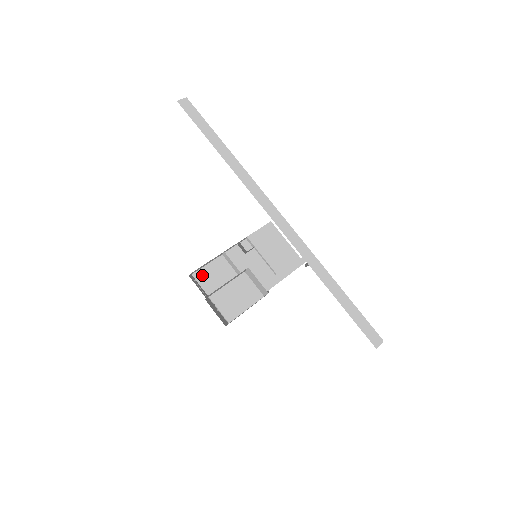
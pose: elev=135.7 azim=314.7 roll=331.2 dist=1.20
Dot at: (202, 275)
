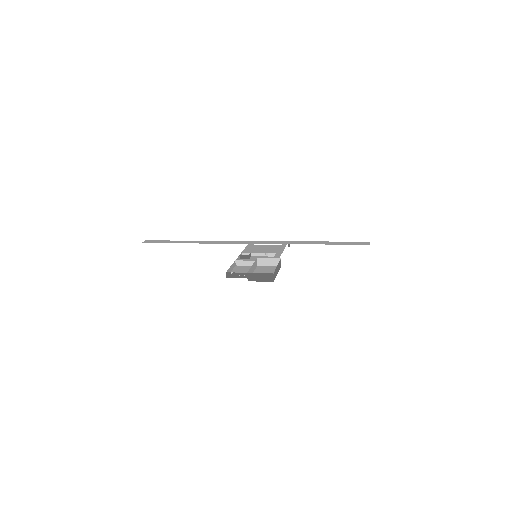
Dot at: occluded
